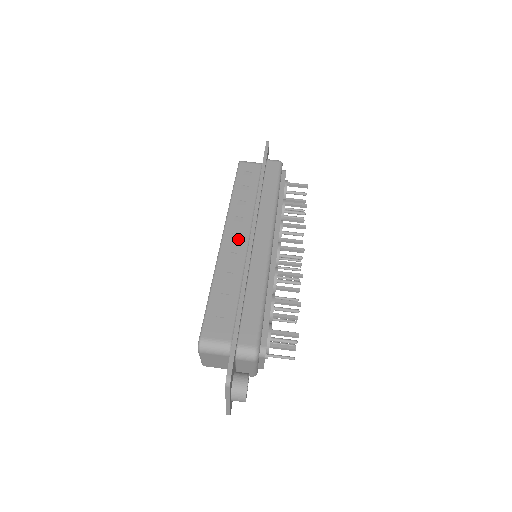
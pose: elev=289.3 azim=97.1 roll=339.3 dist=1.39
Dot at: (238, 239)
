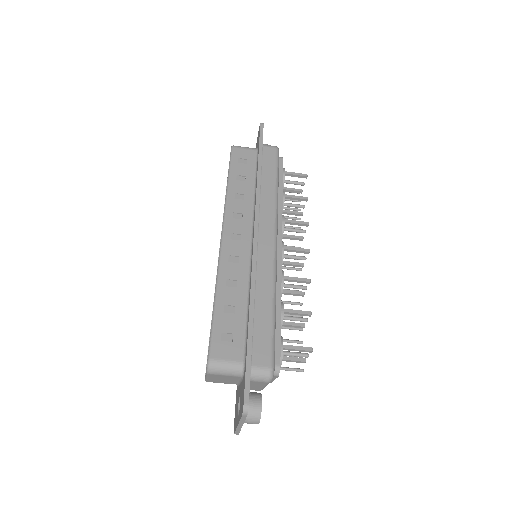
Dot at: (239, 240)
